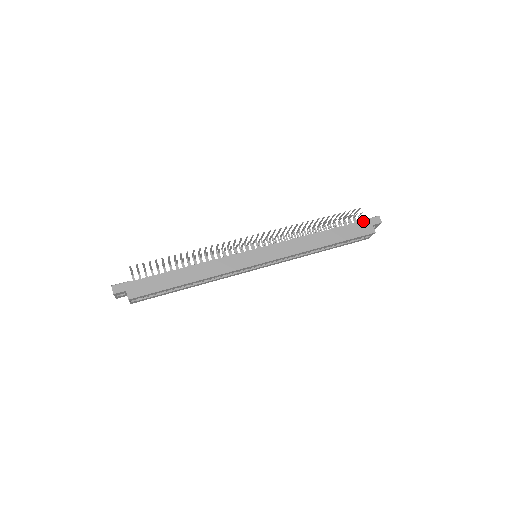
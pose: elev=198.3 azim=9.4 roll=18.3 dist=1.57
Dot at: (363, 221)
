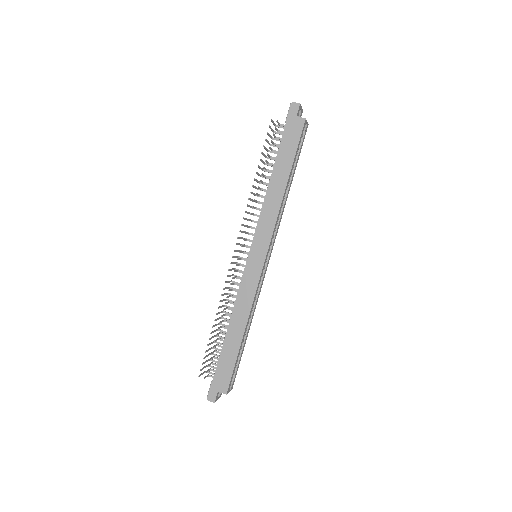
Dot at: (286, 124)
